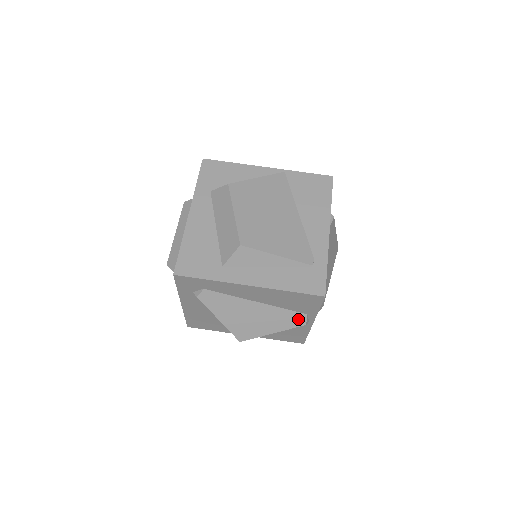
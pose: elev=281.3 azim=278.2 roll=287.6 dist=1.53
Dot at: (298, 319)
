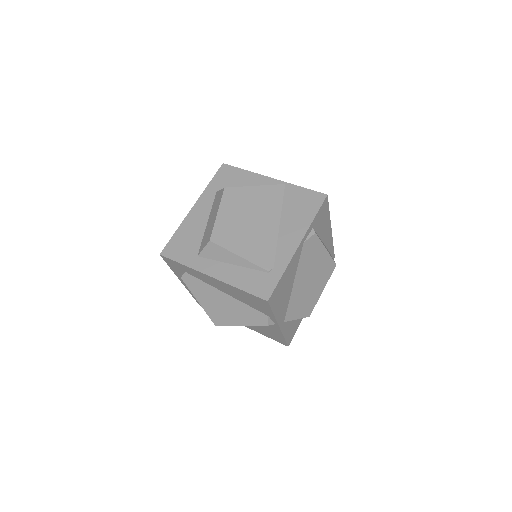
Dot at: (261, 318)
